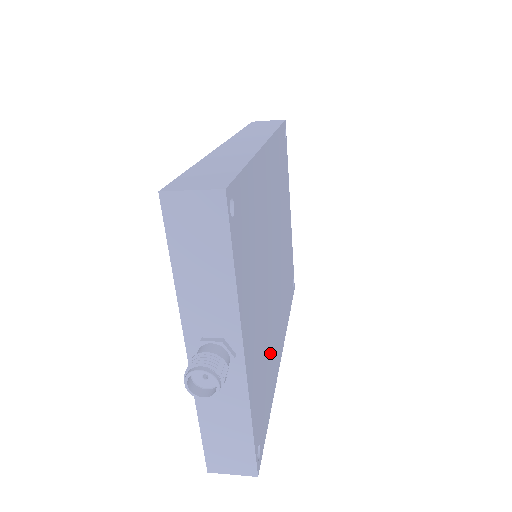
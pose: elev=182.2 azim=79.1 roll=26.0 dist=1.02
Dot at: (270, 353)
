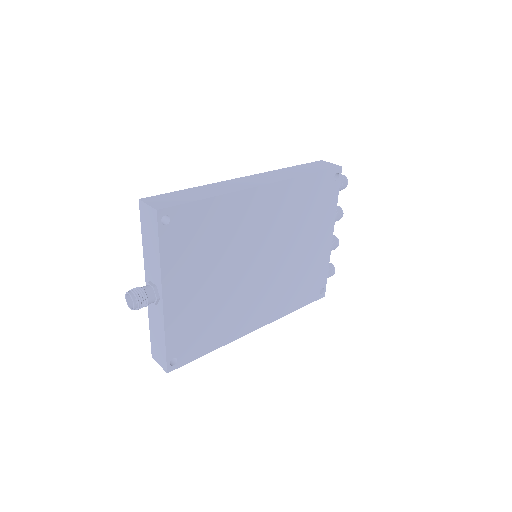
Dot at: (224, 318)
